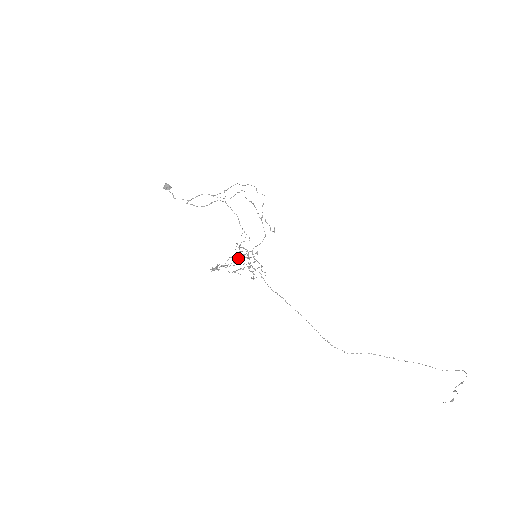
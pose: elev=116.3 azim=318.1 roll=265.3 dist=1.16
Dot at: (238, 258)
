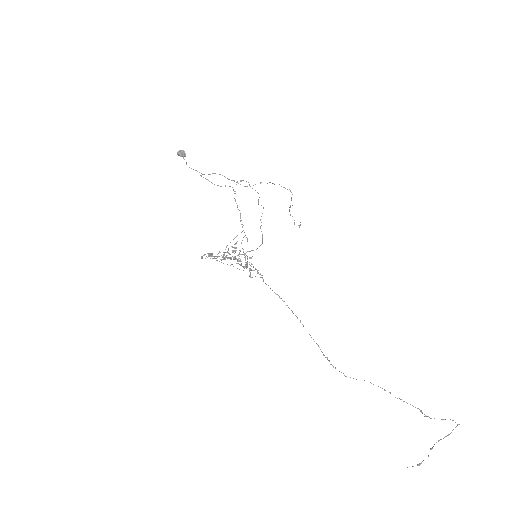
Dot at: occluded
